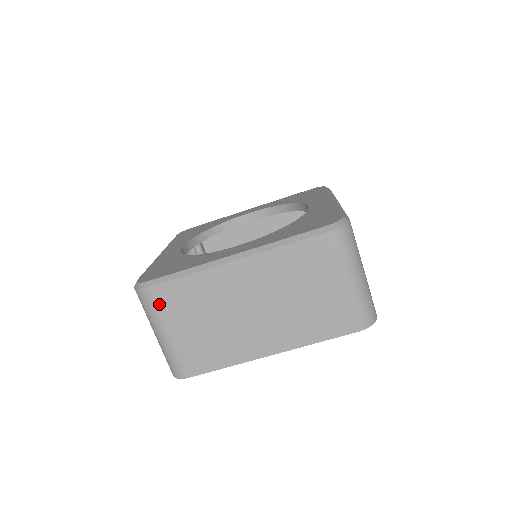
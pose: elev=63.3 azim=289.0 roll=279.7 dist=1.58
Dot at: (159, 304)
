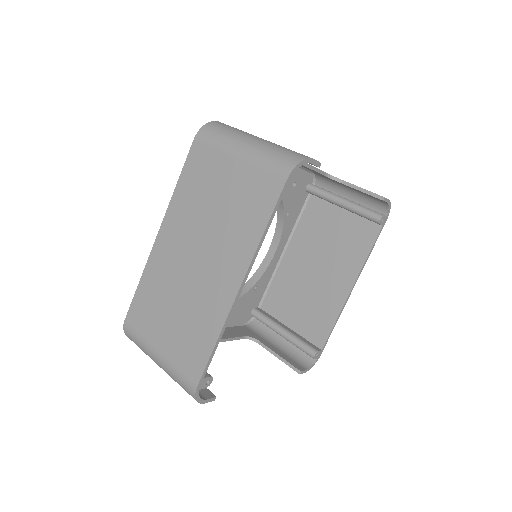
Dot at: (138, 328)
